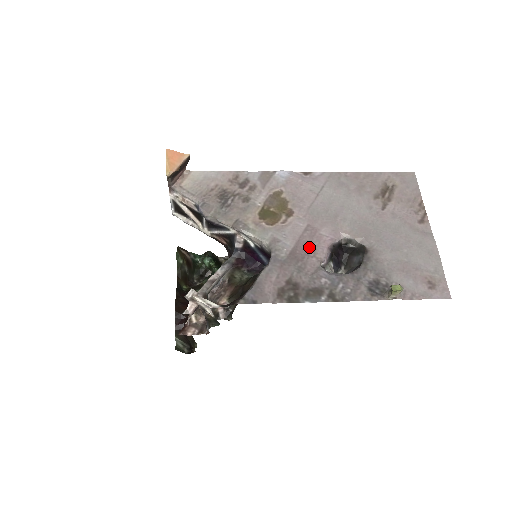
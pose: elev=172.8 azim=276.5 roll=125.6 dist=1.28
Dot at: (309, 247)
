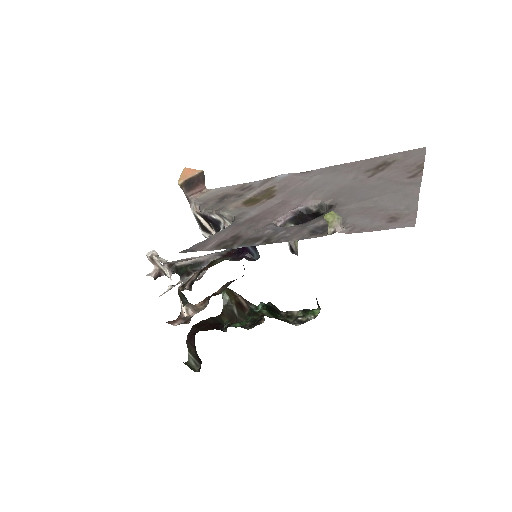
Dot at: (272, 213)
